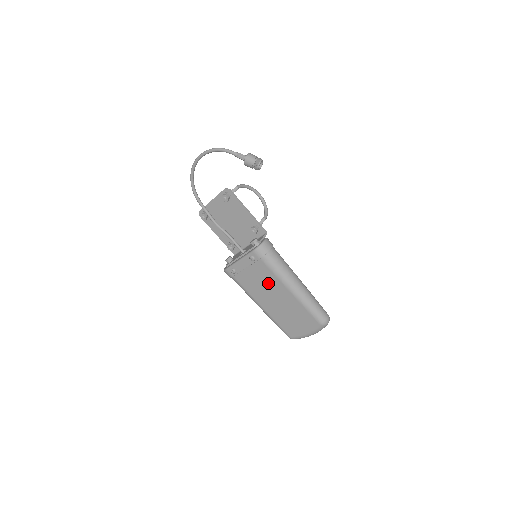
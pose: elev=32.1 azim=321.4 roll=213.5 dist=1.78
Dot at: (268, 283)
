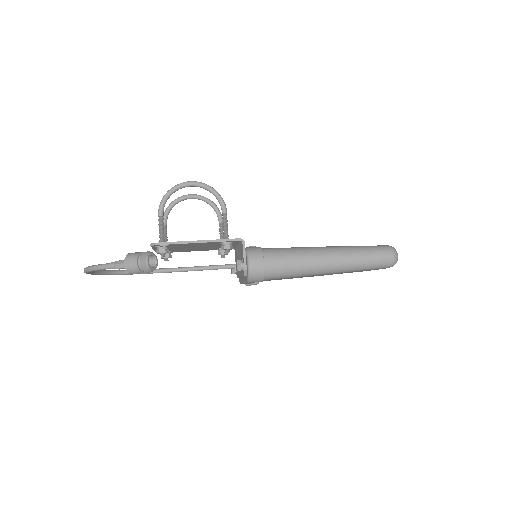
Dot at: occluded
